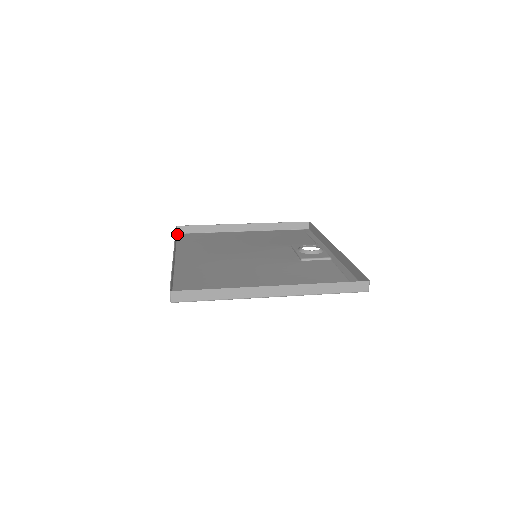
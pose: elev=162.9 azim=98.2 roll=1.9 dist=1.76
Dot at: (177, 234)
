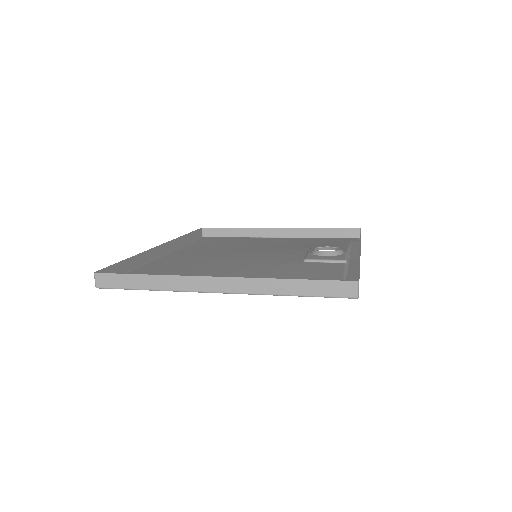
Dot at: (202, 237)
